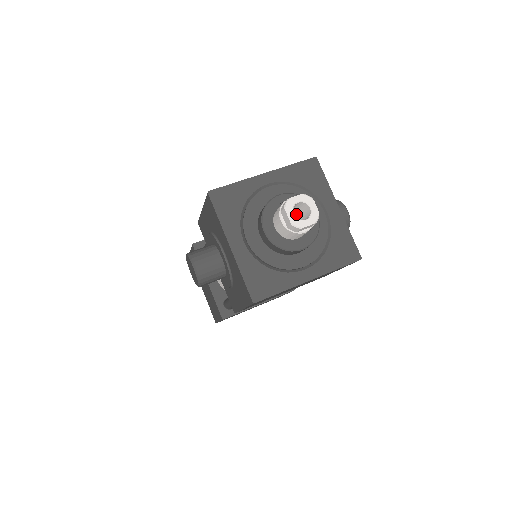
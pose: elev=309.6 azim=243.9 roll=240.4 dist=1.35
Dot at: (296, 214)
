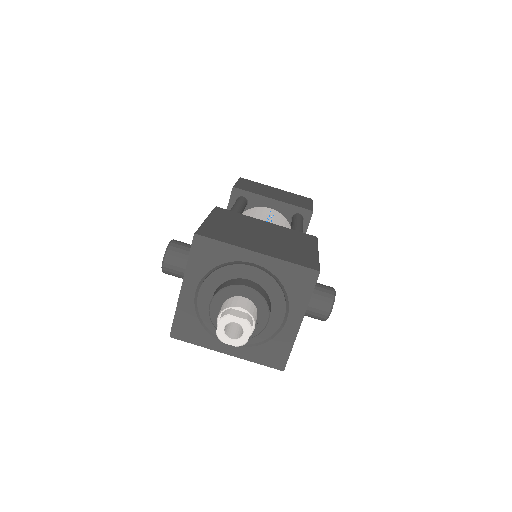
Dot at: occluded
